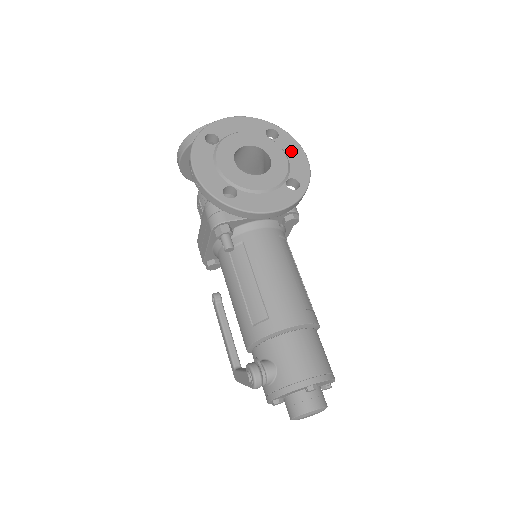
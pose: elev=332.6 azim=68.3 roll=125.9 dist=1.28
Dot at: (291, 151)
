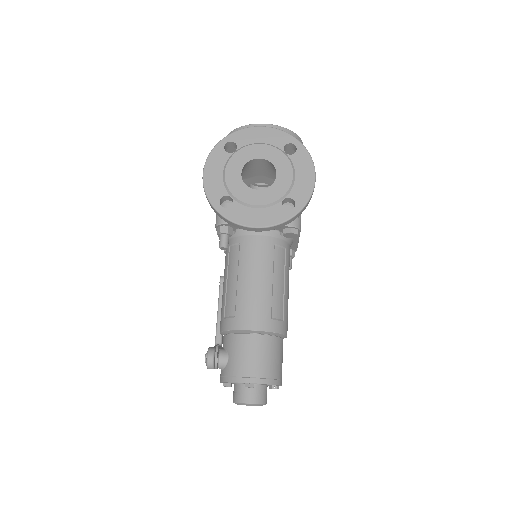
Dot at: (301, 170)
